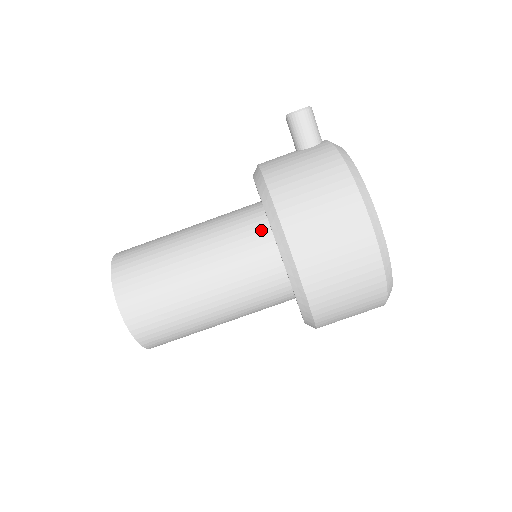
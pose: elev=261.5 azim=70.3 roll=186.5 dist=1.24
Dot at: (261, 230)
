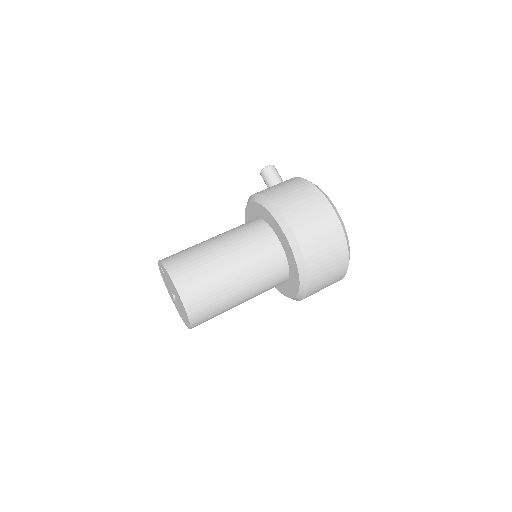
Dot at: (260, 224)
